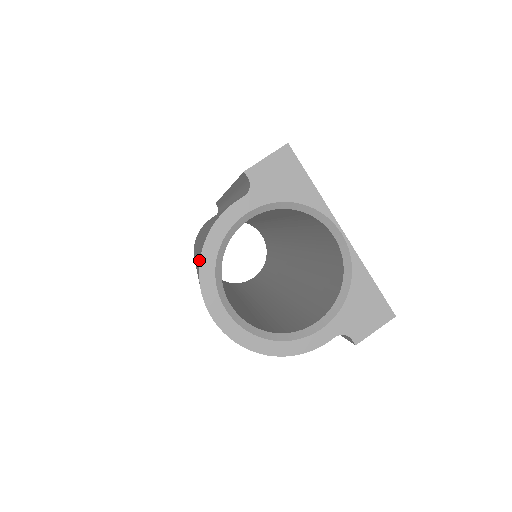
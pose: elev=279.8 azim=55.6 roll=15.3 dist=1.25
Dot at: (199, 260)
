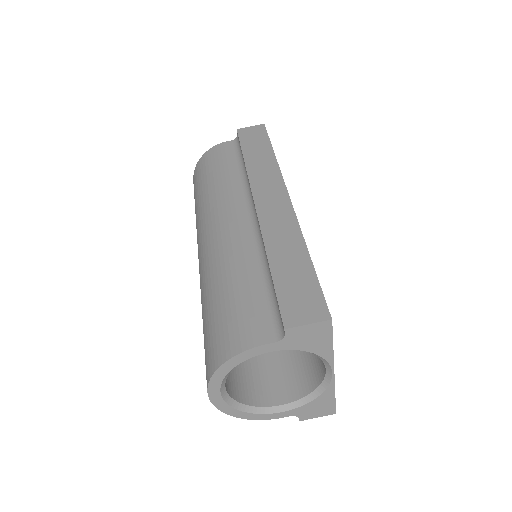
Dot at: (216, 362)
